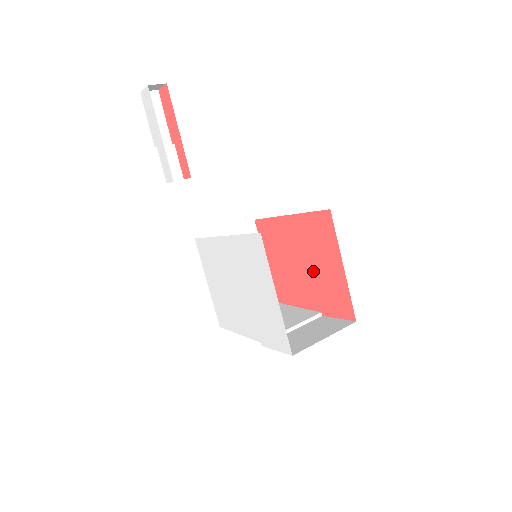
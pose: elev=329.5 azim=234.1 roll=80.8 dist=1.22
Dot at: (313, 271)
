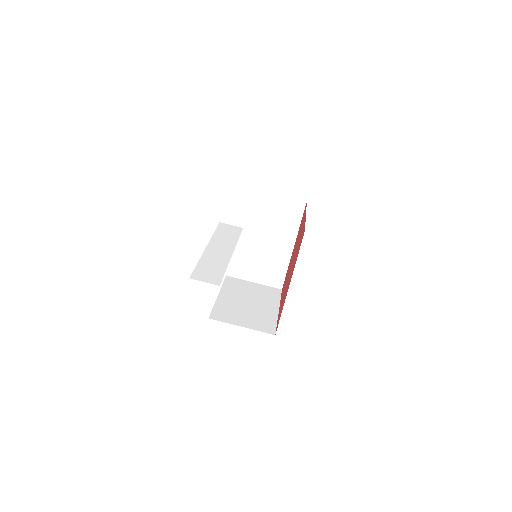
Dot at: (288, 276)
